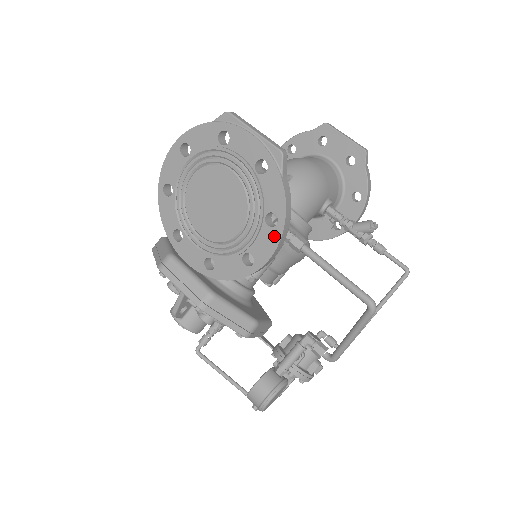
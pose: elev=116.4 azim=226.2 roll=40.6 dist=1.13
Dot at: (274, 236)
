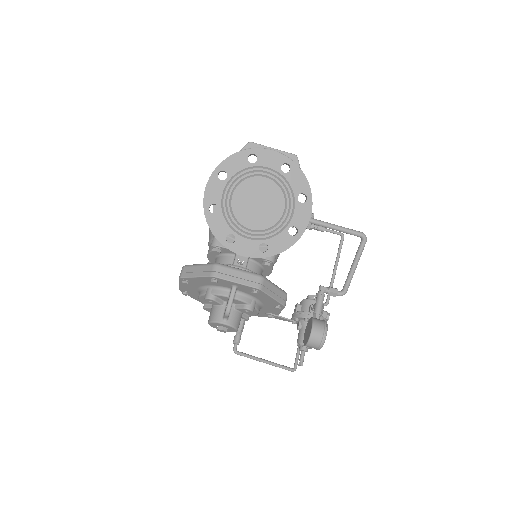
Dot at: (307, 208)
